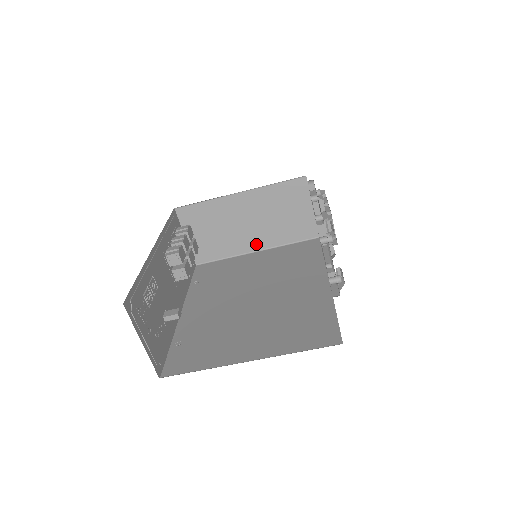
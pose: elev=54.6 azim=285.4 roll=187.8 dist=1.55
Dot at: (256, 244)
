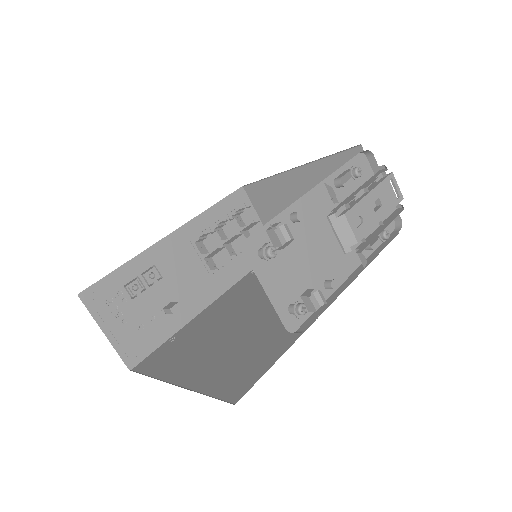
Dot at: occluded
